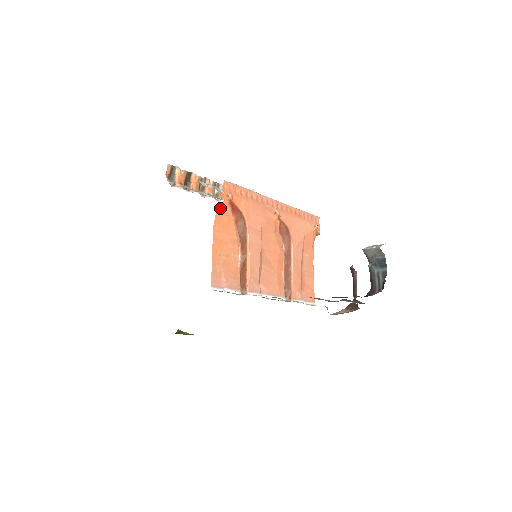
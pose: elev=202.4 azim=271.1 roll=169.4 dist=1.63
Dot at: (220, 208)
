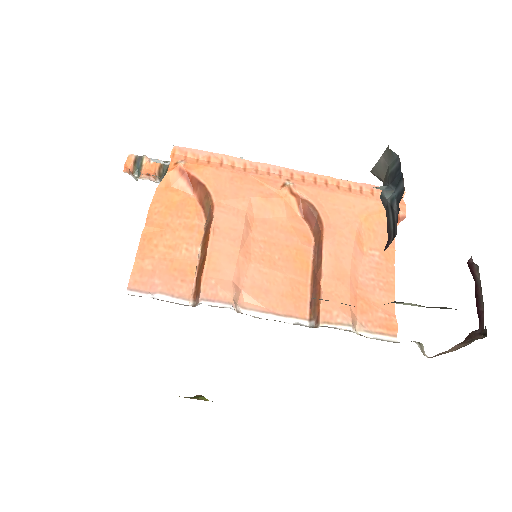
Dot at: (164, 182)
